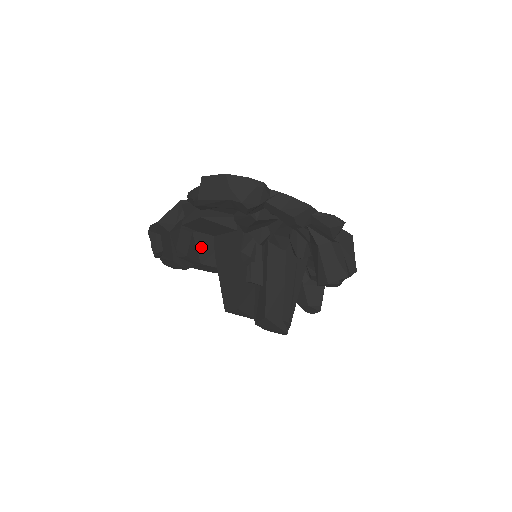
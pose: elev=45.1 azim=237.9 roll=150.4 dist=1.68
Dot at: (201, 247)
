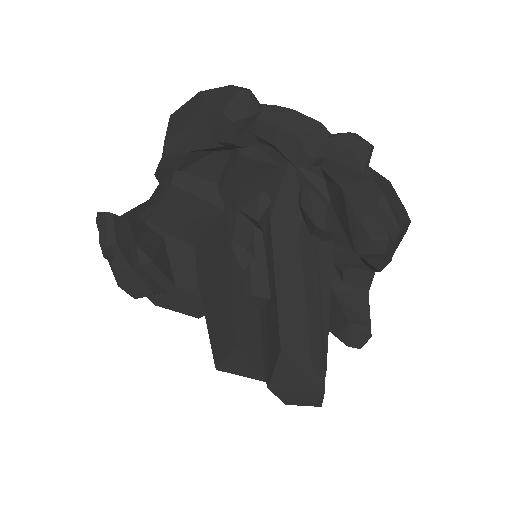
Dot at: (176, 261)
